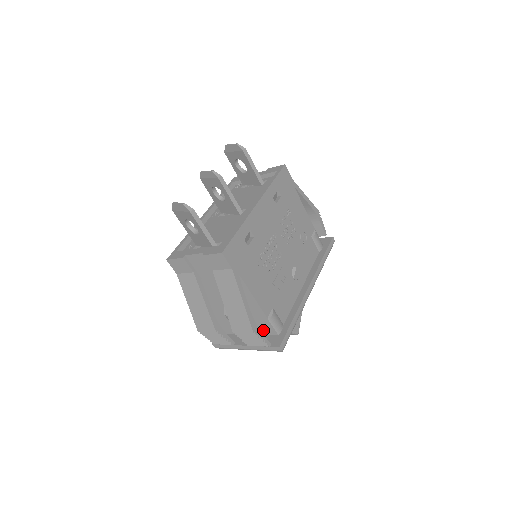
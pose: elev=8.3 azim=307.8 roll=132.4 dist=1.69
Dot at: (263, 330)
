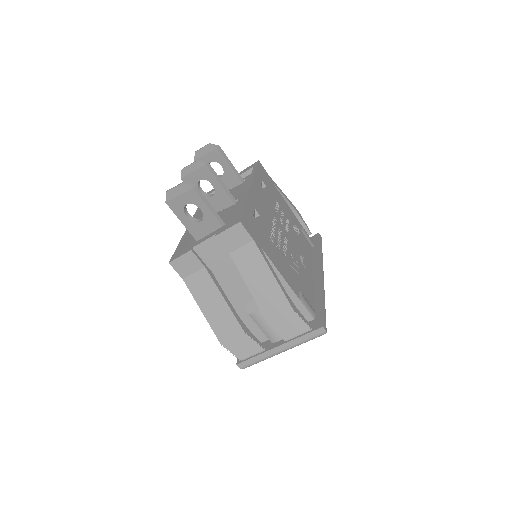
Dot at: occluded
